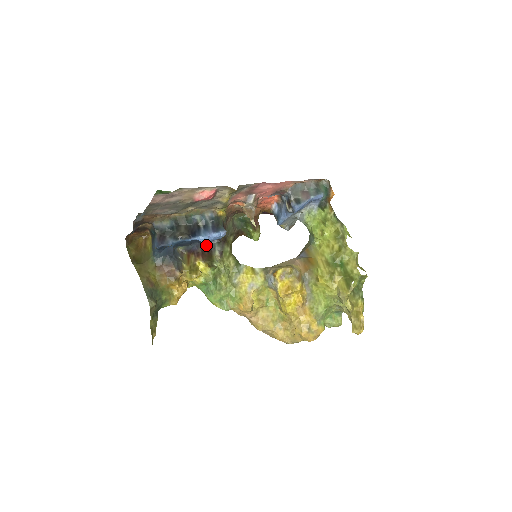
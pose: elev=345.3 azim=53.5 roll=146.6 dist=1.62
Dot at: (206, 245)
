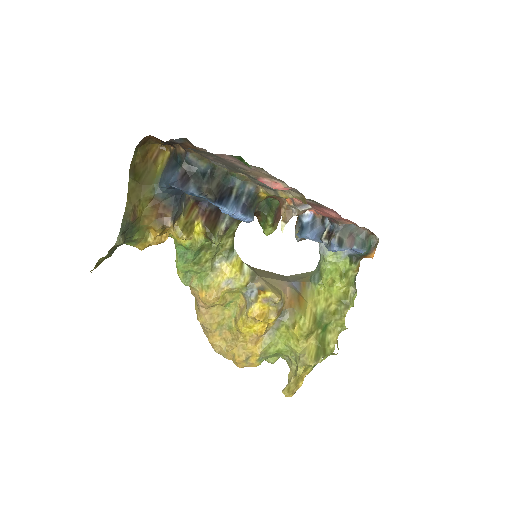
Dot at: (218, 207)
